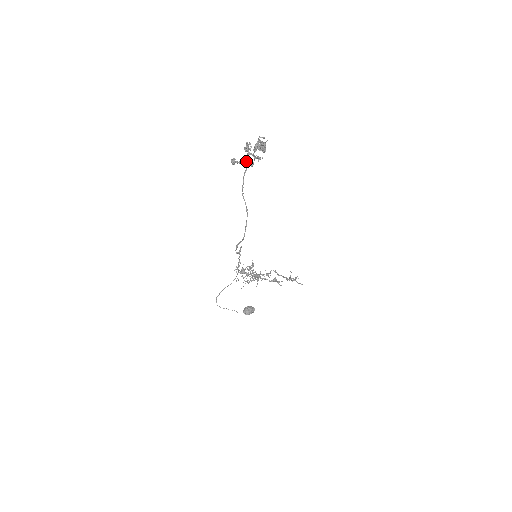
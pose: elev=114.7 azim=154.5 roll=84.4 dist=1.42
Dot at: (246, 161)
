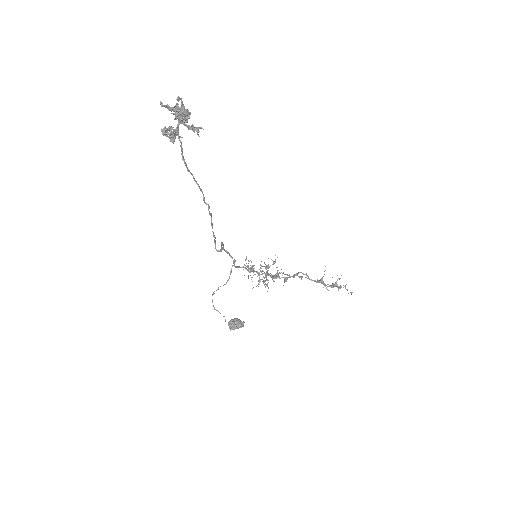
Dot at: (173, 133)
